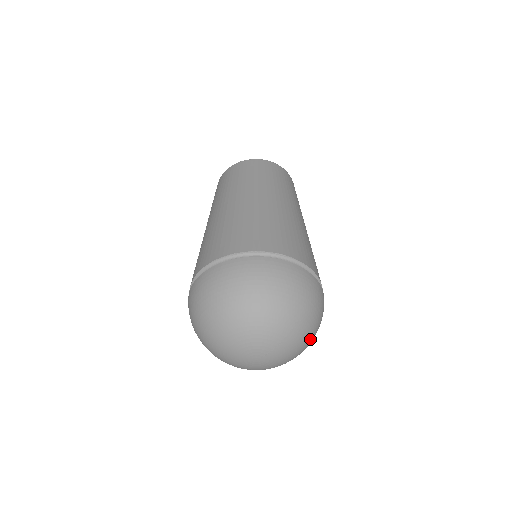
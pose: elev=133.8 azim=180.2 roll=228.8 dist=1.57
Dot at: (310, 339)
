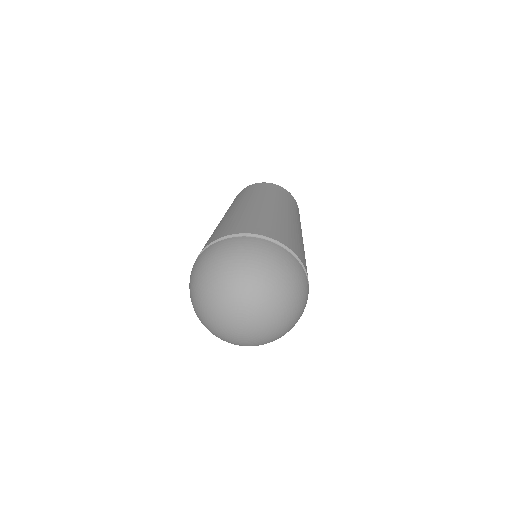
Dot at: (291, 311)
